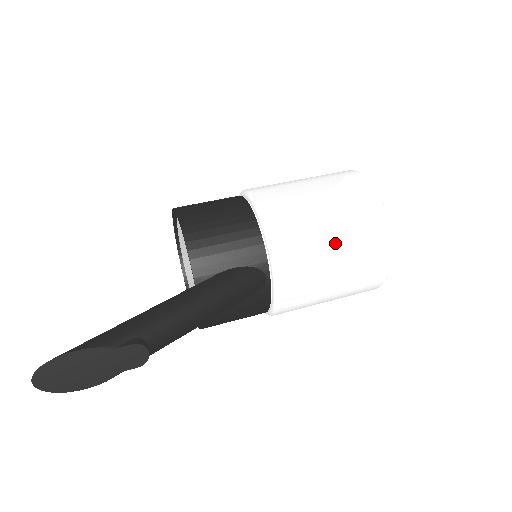
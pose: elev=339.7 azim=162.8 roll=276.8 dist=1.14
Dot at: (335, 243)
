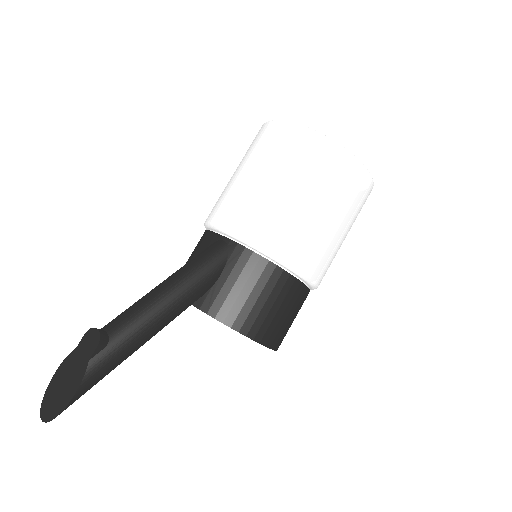
Dot at: (245, 171)
